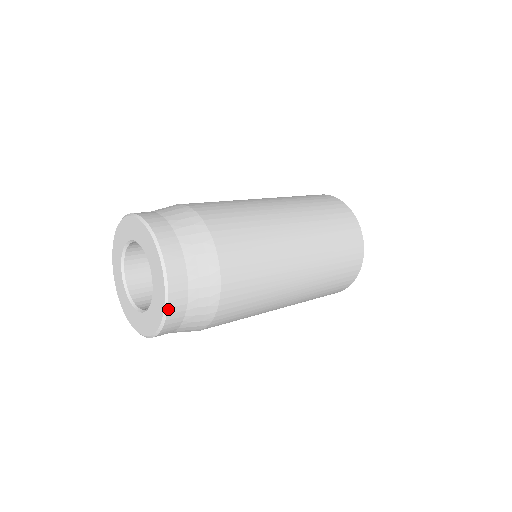
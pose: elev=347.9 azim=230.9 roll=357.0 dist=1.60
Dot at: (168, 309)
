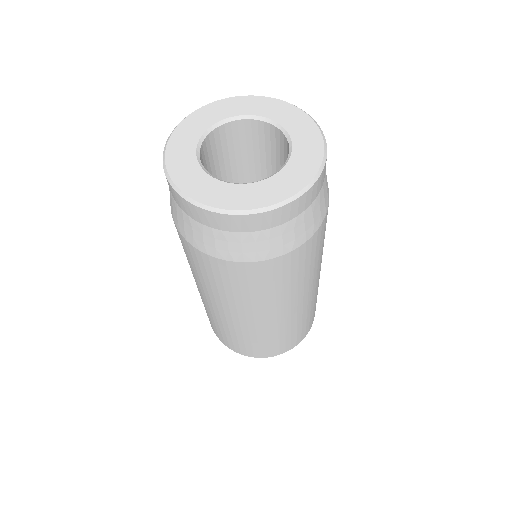
Dot at: (318, 126)
